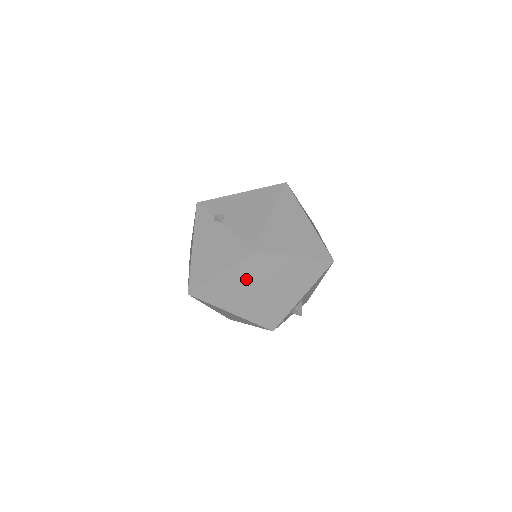
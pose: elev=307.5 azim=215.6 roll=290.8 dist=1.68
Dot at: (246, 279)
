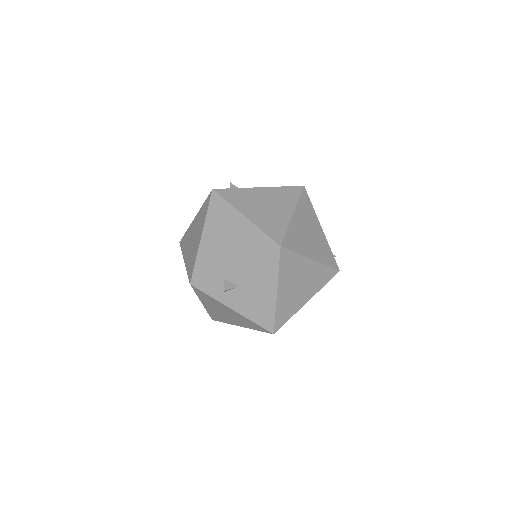
Dot at: (201, 221)
